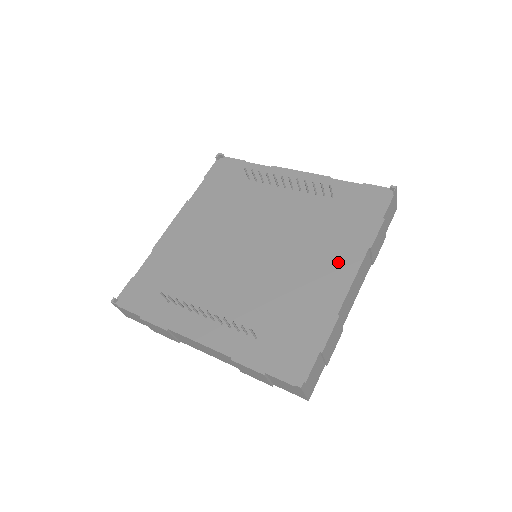
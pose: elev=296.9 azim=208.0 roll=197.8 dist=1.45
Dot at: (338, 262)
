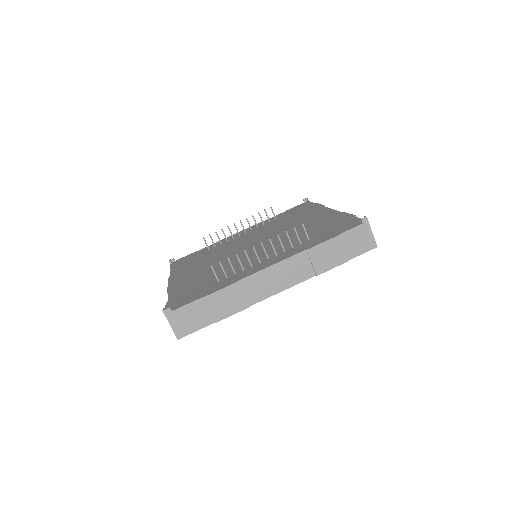
Dot at: (314, 214)
